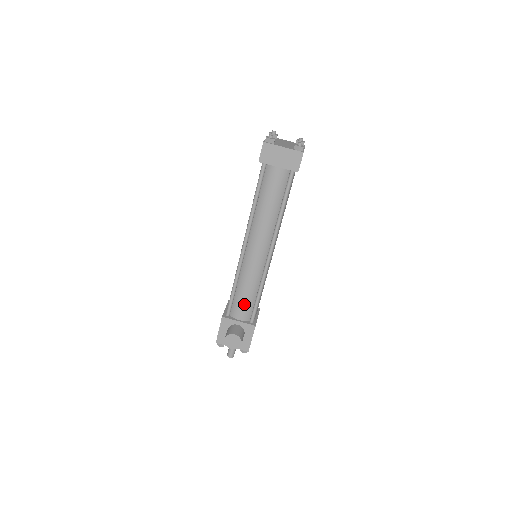
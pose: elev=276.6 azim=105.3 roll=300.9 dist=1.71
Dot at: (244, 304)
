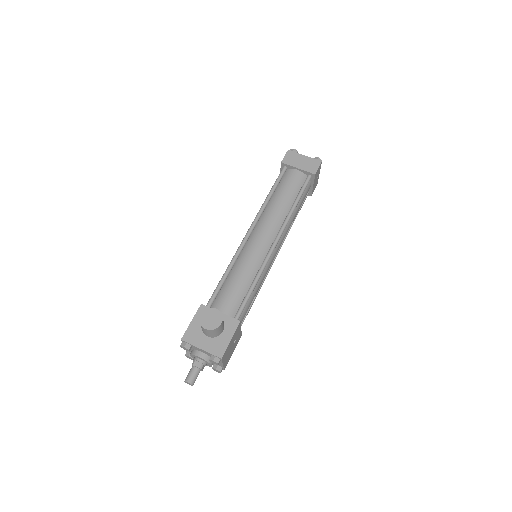
Dot at: (233, 293)
